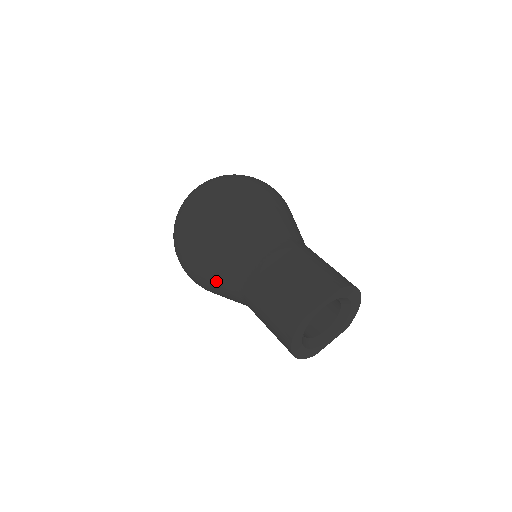
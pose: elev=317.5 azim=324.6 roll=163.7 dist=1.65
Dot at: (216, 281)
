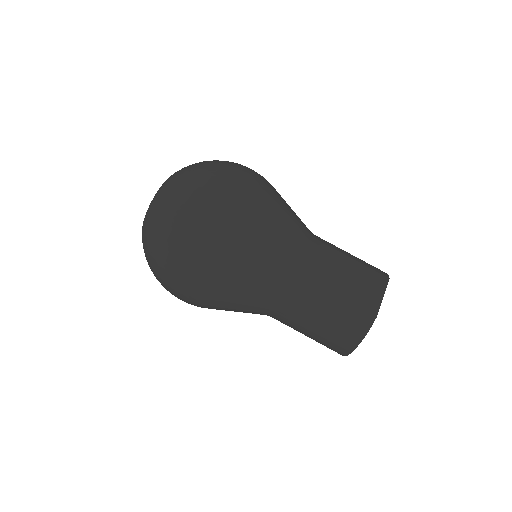
Dot at: (241, 296)
